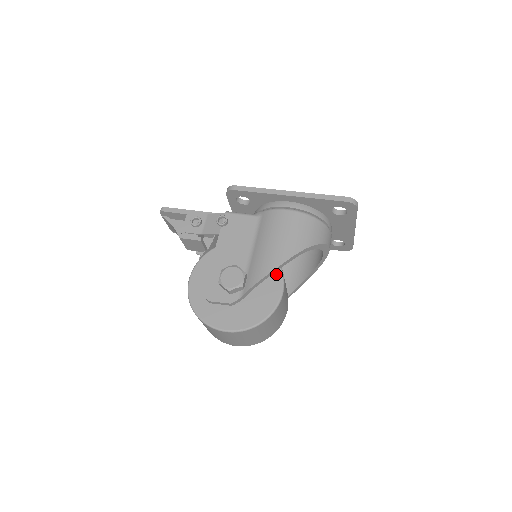
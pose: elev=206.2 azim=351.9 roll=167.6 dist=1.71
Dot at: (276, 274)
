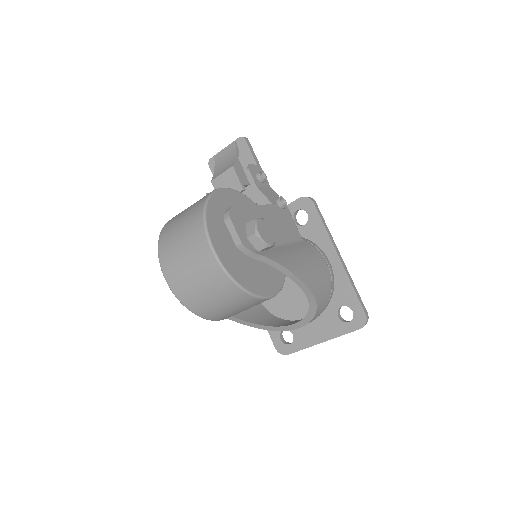
Dot at: (279, 281)
